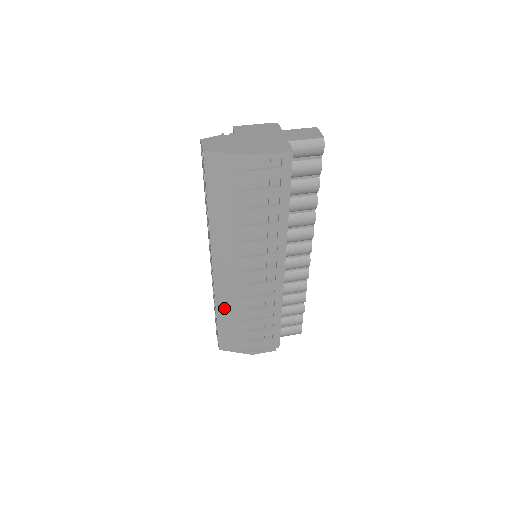
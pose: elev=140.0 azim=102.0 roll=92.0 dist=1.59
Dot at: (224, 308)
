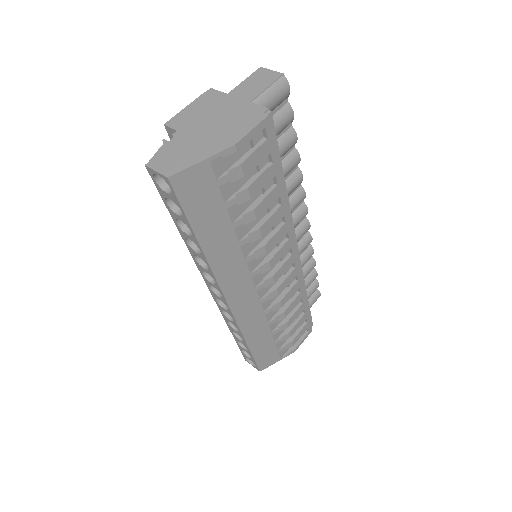
Dot at: (253, 332)
